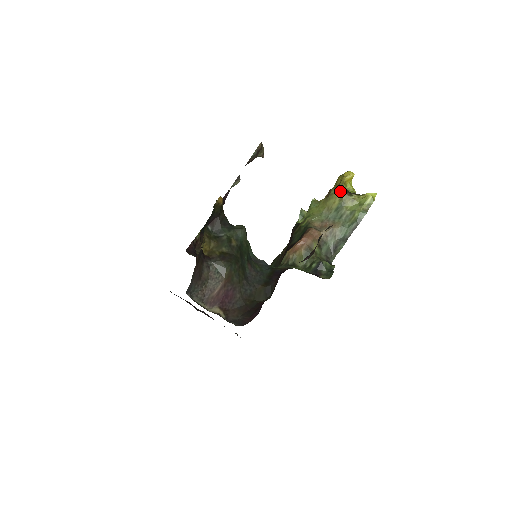
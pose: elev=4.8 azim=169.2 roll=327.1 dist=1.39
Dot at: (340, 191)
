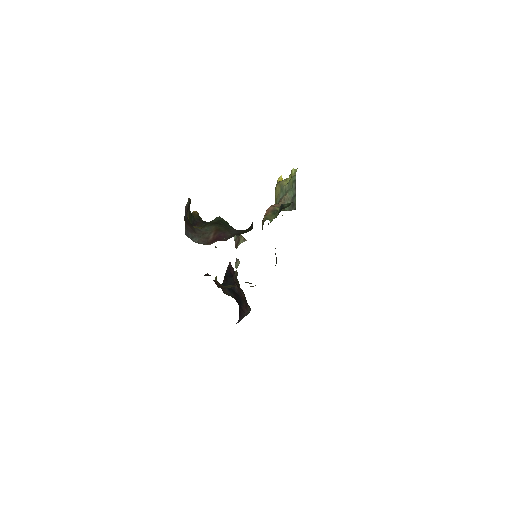
Dot at: (277, 184)
